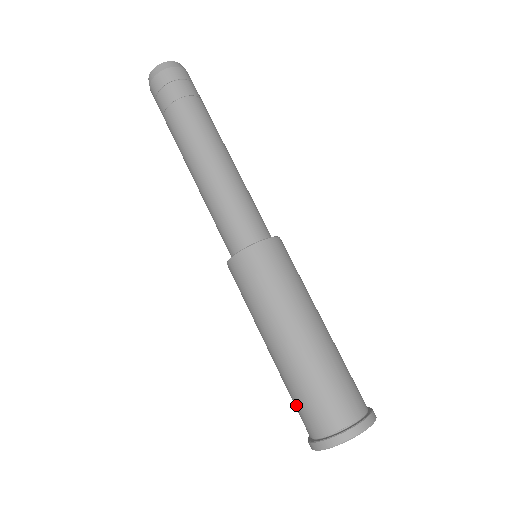
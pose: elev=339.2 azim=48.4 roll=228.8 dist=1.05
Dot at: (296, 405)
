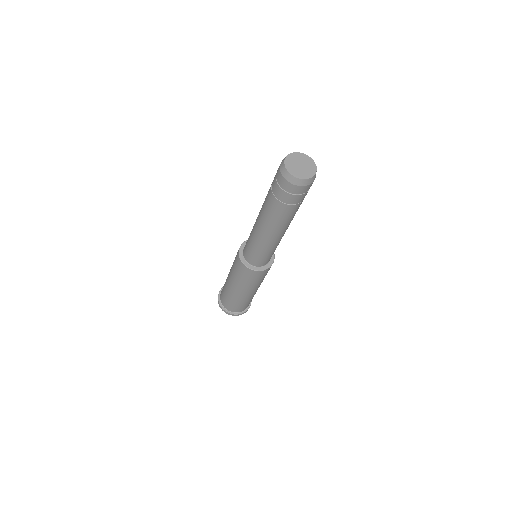
Dot at: (228, 302)
